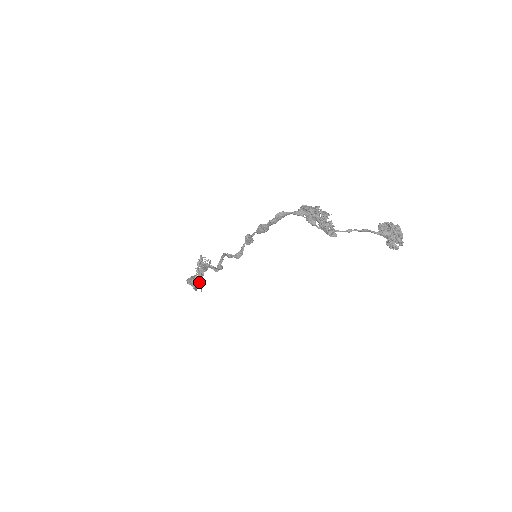
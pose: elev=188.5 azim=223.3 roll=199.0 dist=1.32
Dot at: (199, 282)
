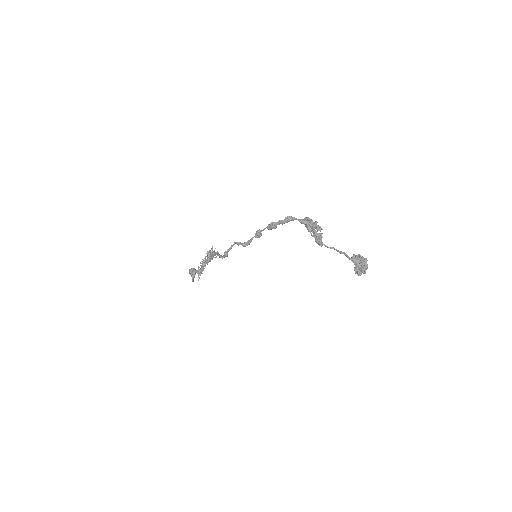
Dot at: (200, 272)
